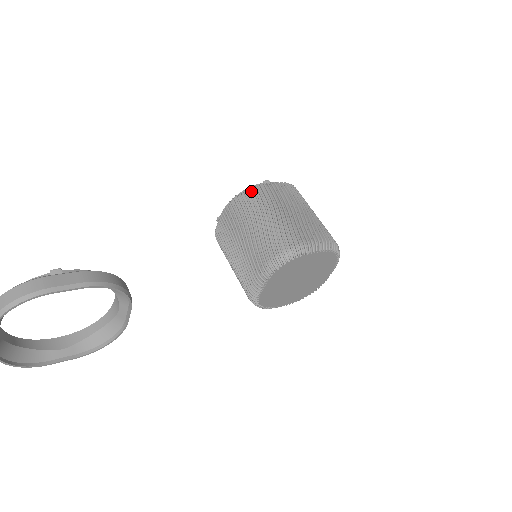
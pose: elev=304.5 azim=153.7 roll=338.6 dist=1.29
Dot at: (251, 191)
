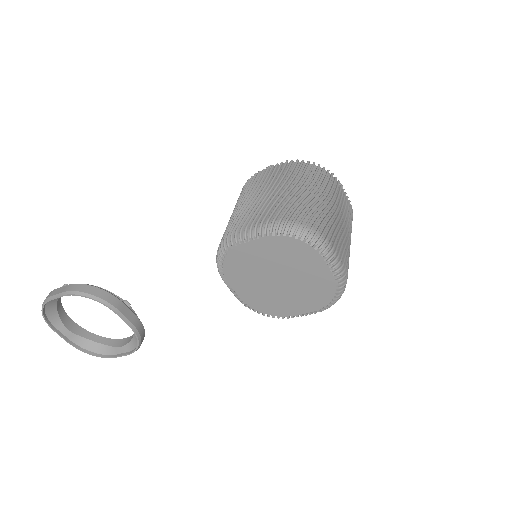
Dot at: occluded
